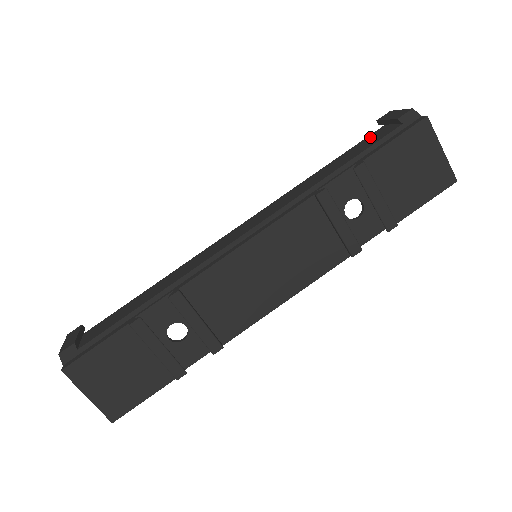
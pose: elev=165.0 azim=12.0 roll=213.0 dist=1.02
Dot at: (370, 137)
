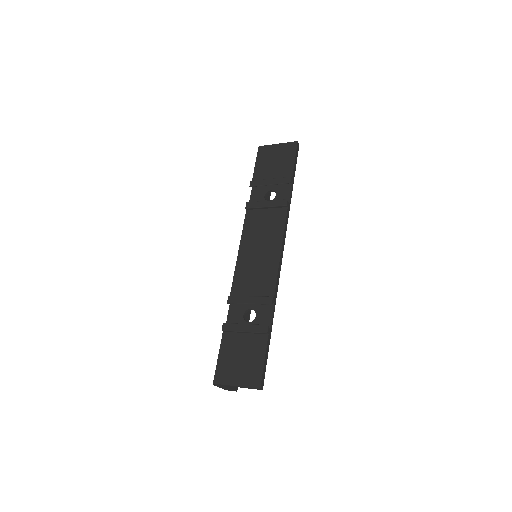
Dot at: occluded
